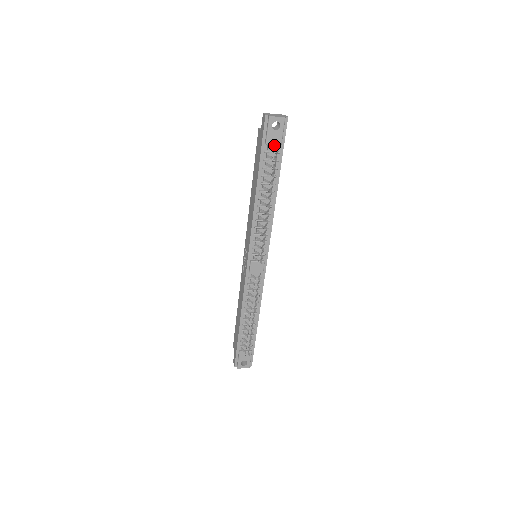
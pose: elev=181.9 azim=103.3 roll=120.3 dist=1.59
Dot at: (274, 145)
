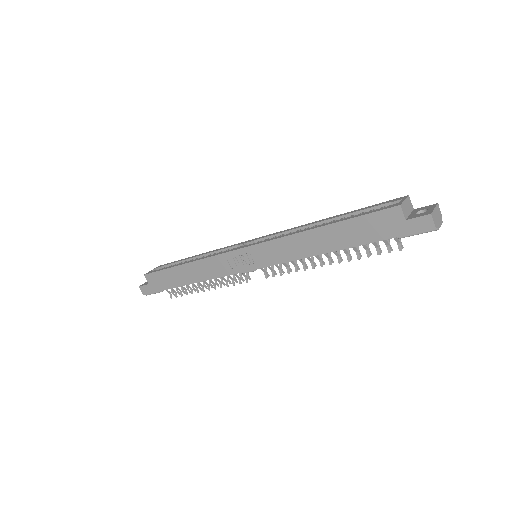
Dot at: occluded
